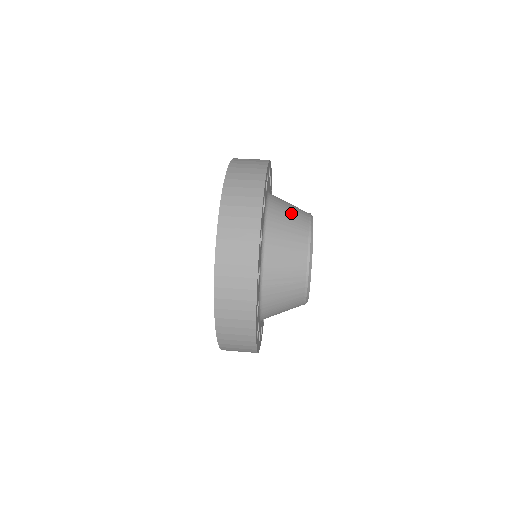
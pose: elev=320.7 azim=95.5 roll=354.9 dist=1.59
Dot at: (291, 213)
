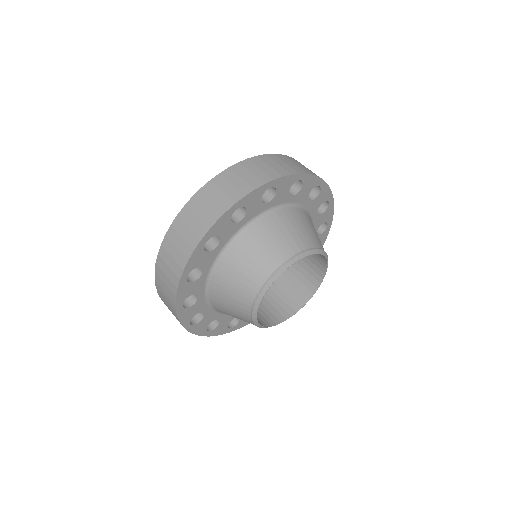
Dot at: (312, 230)
